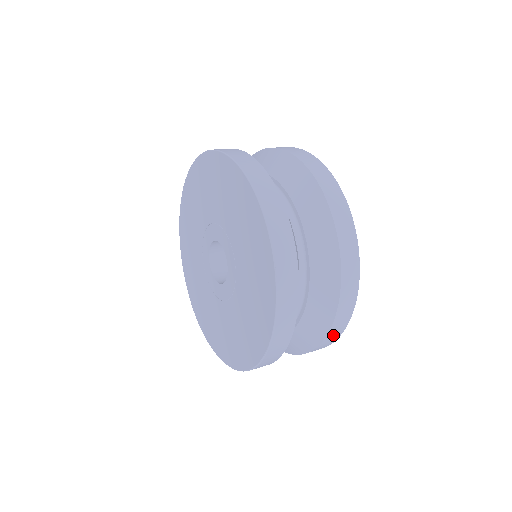
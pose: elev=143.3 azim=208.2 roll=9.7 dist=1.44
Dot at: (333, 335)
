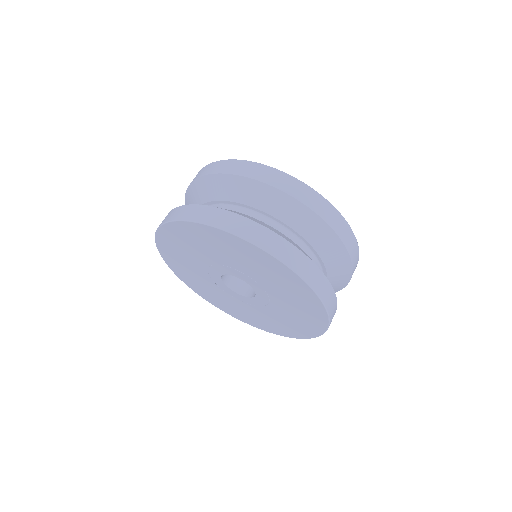
Dot at: (355, 264)
